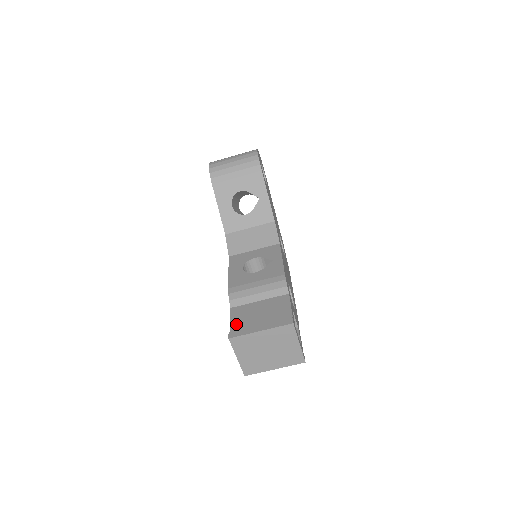
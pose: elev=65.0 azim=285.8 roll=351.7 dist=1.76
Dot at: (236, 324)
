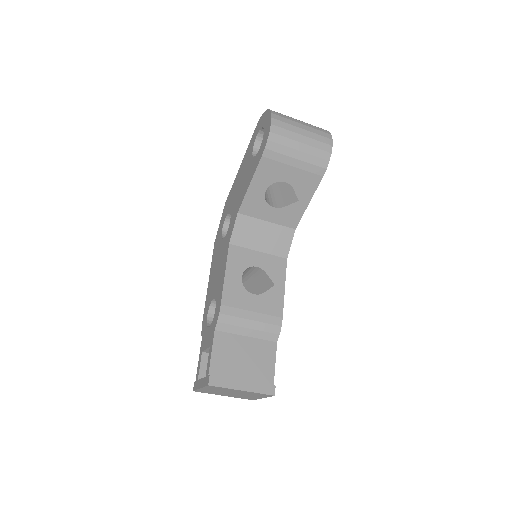
Dot at: (217, 361)
